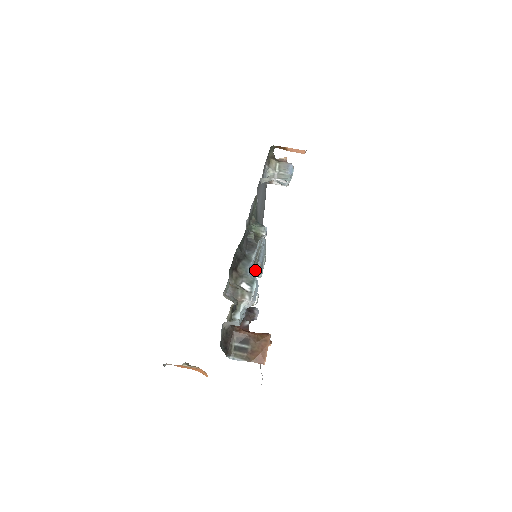
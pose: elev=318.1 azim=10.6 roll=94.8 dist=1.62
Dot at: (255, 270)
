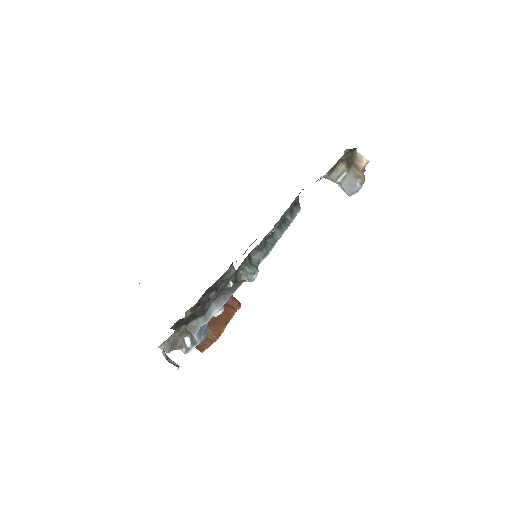
Dot at: occluded
